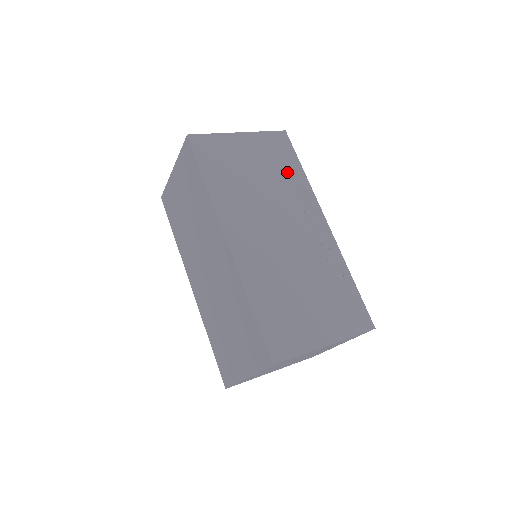
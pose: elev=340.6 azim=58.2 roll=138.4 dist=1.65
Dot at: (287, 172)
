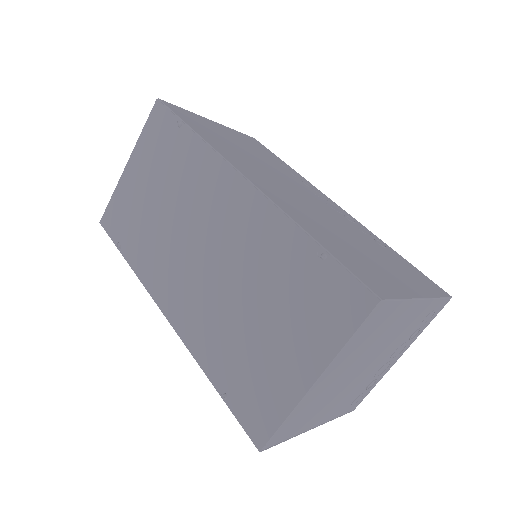
Dot at: (274, 160)
